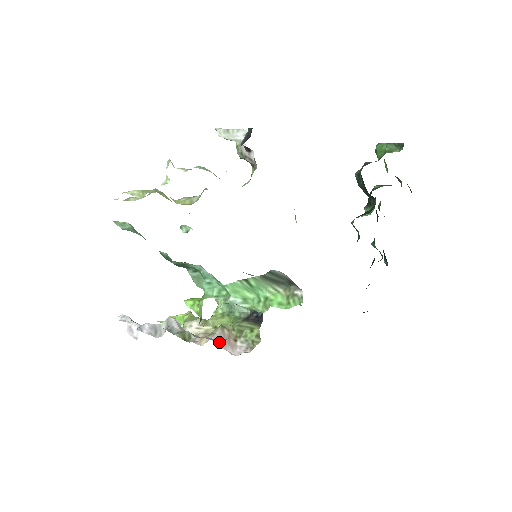
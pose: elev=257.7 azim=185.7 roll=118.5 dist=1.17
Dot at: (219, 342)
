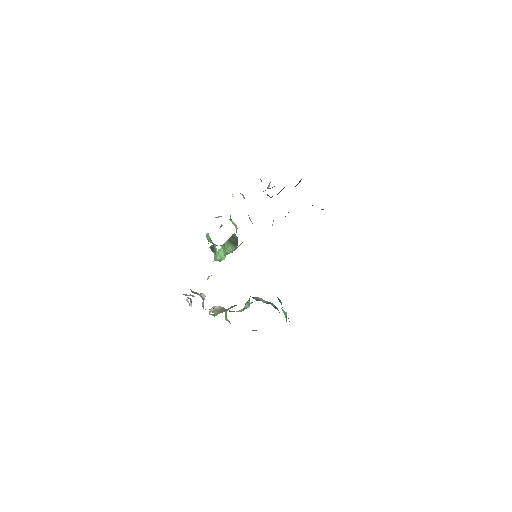
Dot at: (215, 309)
